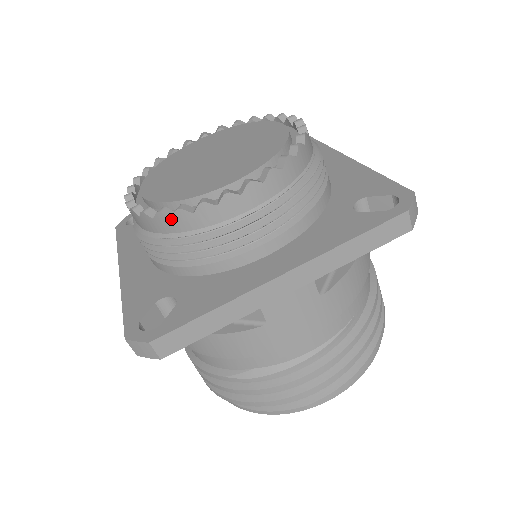
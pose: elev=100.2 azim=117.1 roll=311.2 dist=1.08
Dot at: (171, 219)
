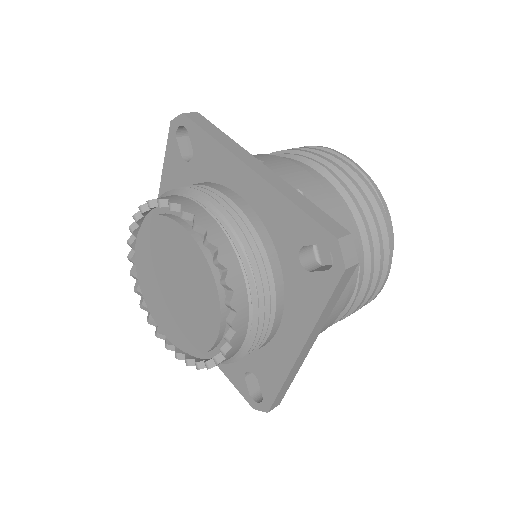
Dot at: occluded
